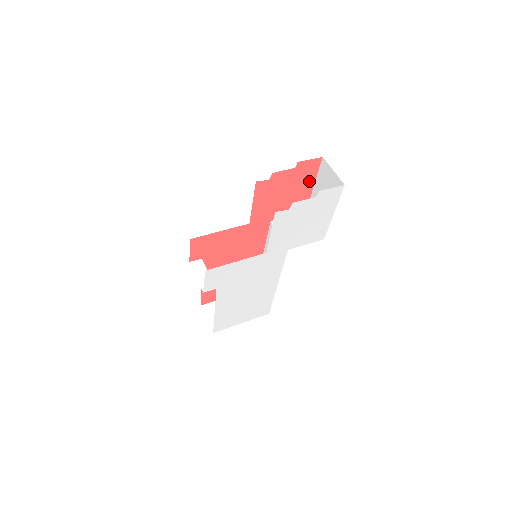
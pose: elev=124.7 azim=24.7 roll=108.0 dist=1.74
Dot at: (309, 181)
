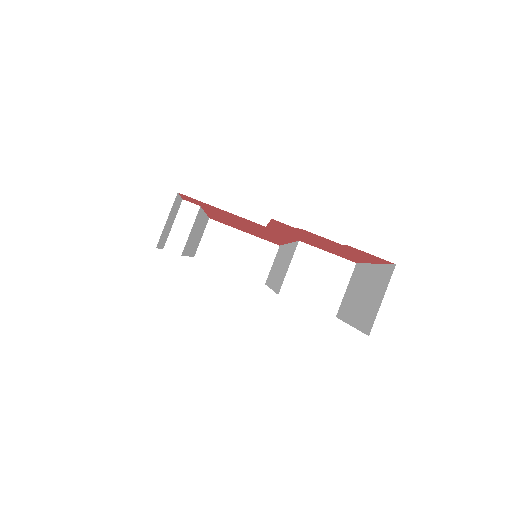
Dot at: occluded
